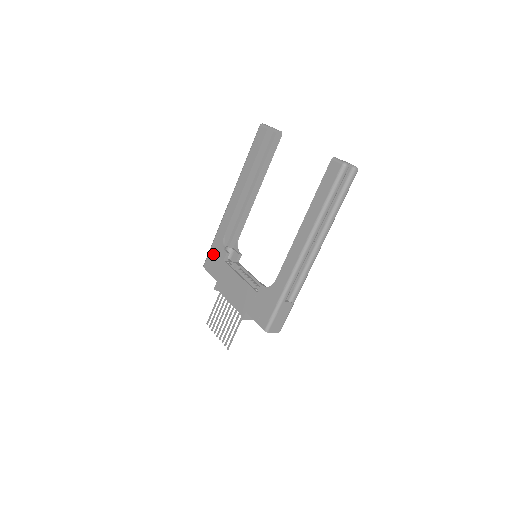
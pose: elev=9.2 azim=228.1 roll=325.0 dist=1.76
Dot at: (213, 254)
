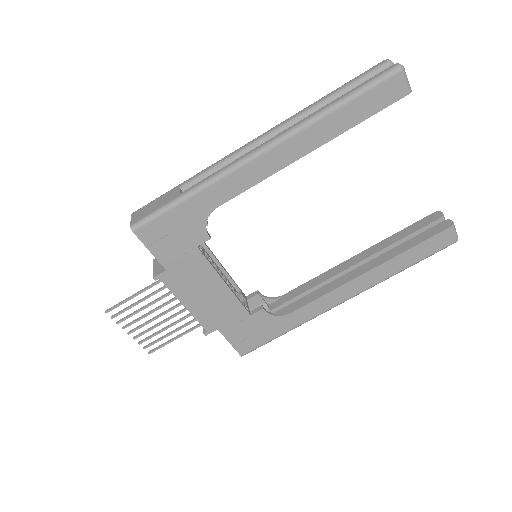
Dot at: (173, 224)
